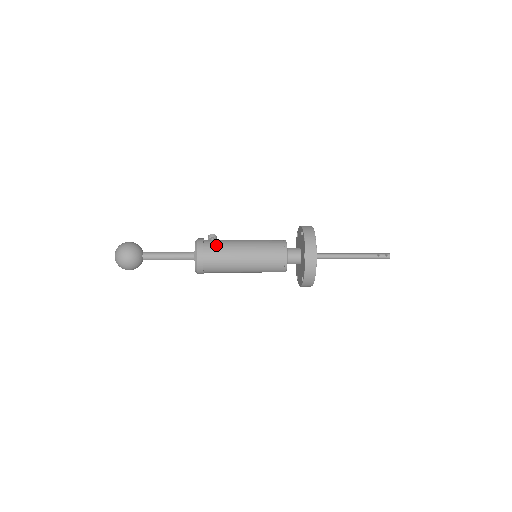
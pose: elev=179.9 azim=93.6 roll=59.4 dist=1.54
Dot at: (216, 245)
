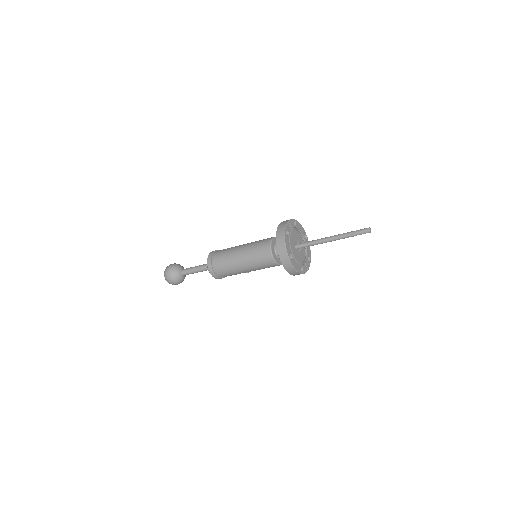
Dot at: (224, 249)
